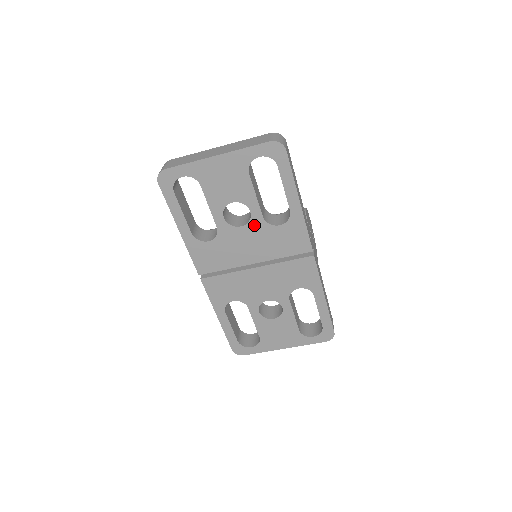
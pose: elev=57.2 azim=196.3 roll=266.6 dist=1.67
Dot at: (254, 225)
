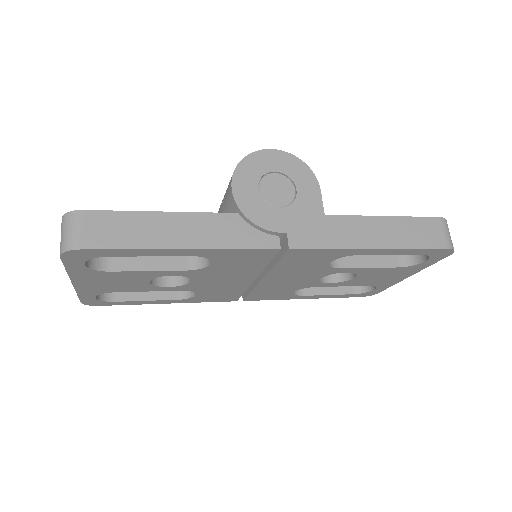
Dot at: (195, 275)
